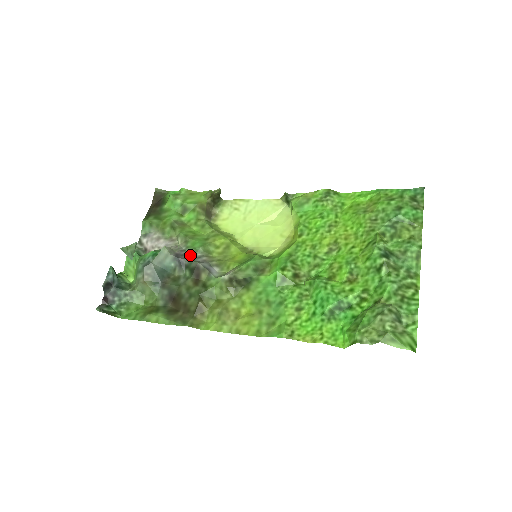
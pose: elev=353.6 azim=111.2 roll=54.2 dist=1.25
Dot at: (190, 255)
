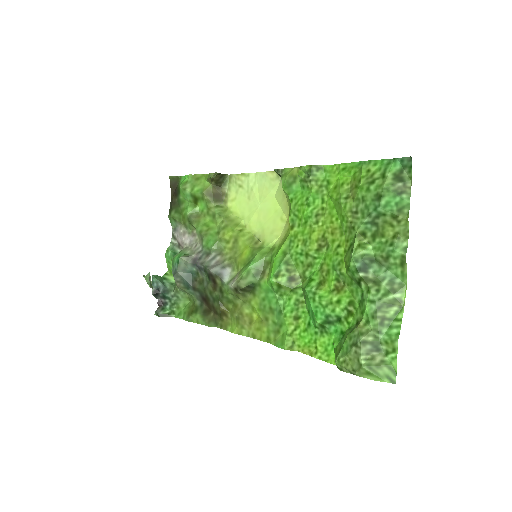
Dot at: (206, 257)
